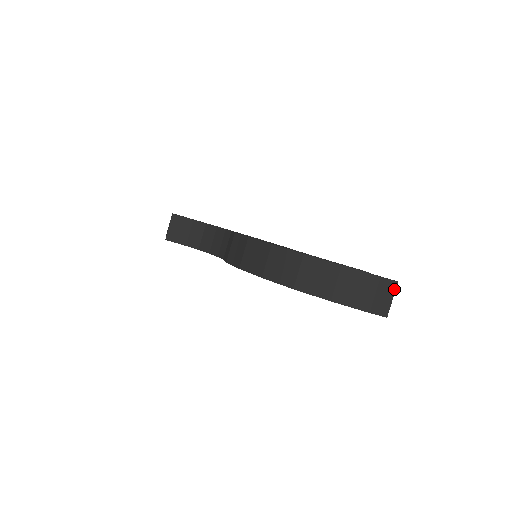
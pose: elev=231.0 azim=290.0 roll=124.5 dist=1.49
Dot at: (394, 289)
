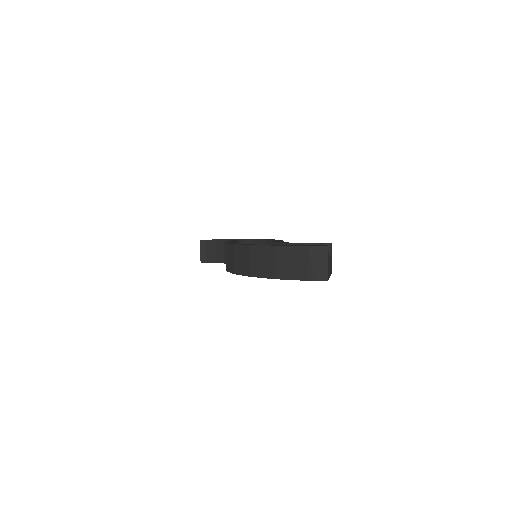
Dot at: (326, 254)
